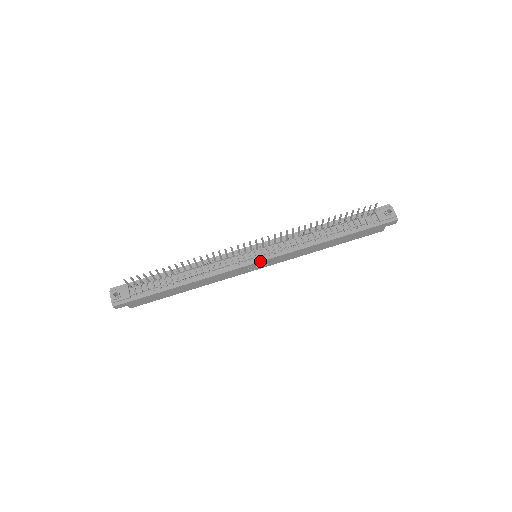
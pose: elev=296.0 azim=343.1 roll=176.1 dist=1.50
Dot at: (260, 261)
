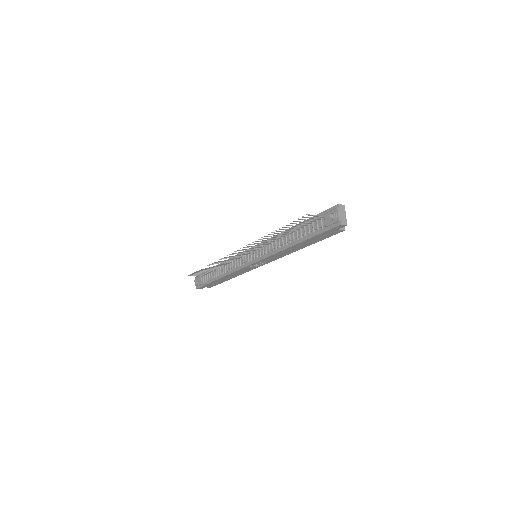
Dot at: (253, 263)
